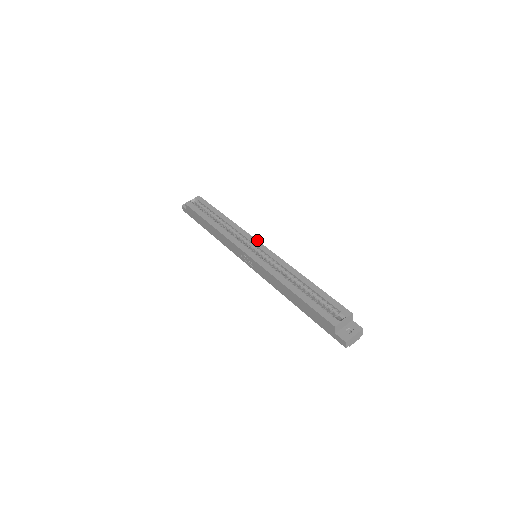
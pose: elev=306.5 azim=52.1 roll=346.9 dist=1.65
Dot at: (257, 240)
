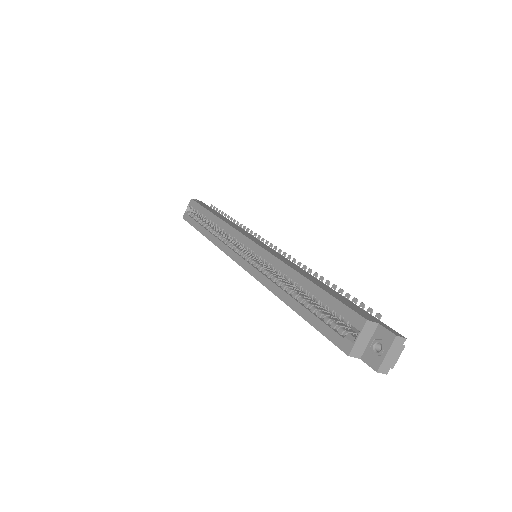
Dot at: (245, 236)
